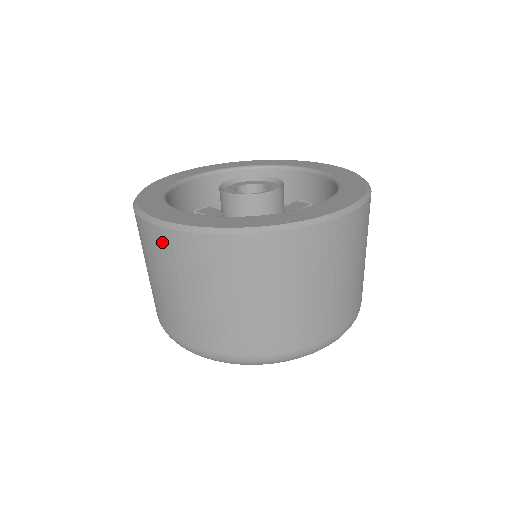
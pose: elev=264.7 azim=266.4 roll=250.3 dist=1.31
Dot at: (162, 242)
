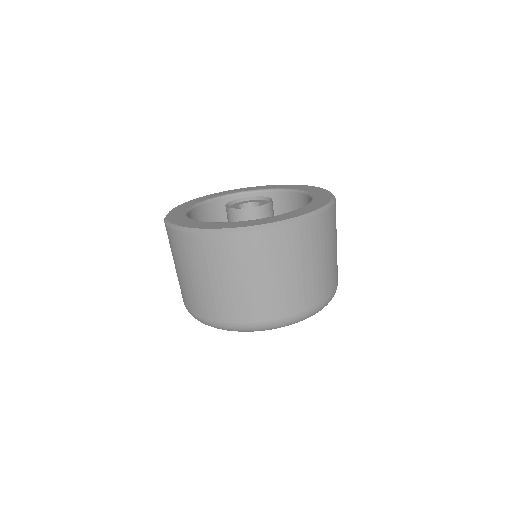
Dot at: (185, 242)
